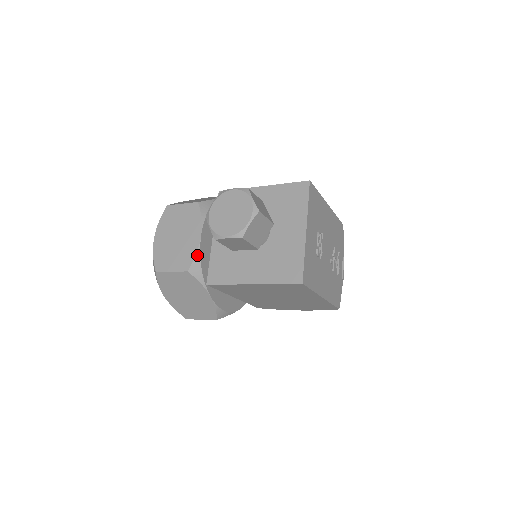
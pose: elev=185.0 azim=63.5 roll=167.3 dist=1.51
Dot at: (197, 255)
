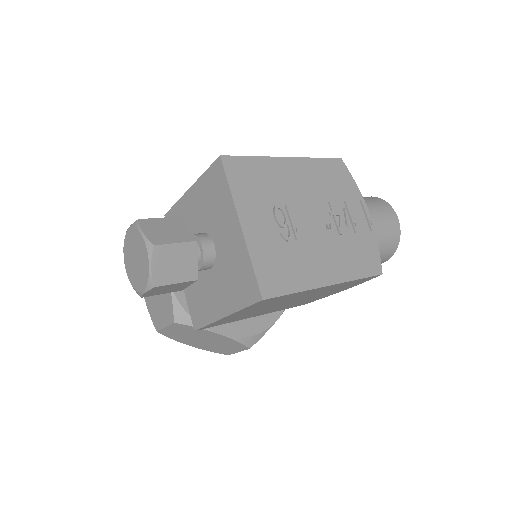
Dot at: (174, 300)
